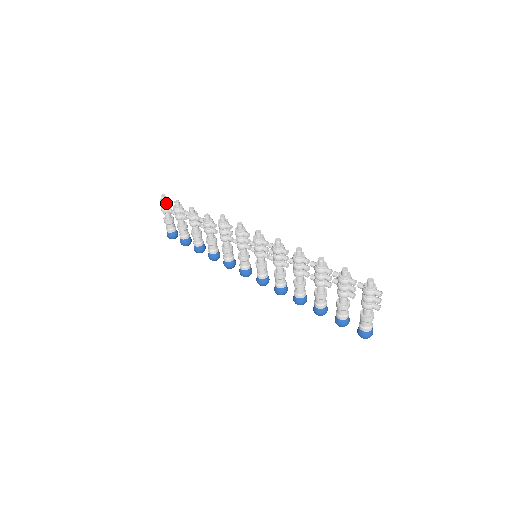
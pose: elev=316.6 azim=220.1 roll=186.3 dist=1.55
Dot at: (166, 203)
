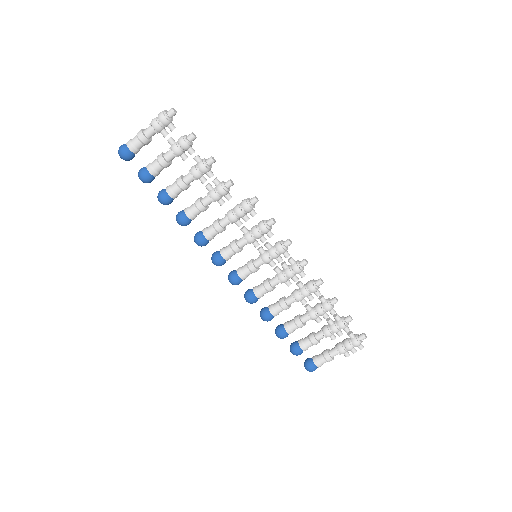
Dot at: (171, 122)
